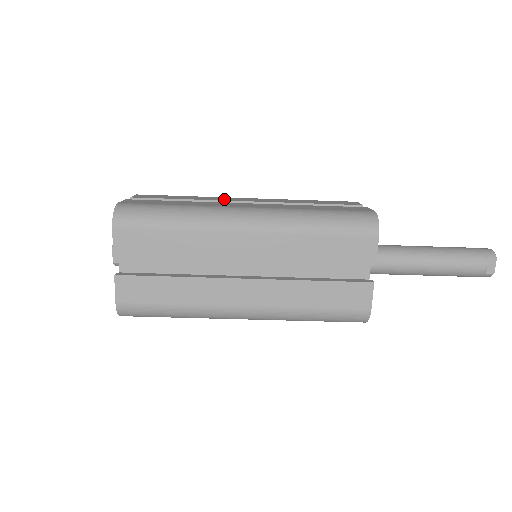
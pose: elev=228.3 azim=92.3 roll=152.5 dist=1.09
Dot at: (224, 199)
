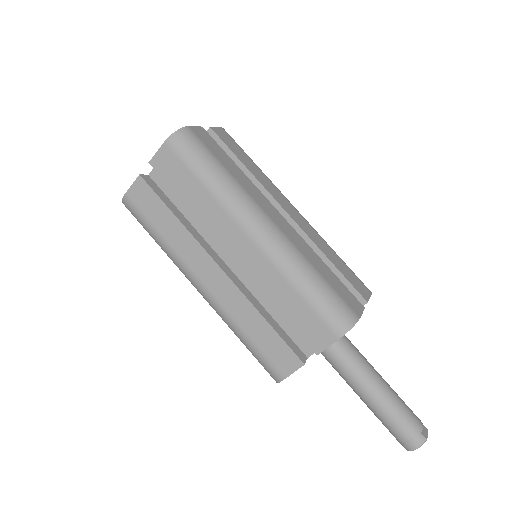
Dot at: occluded
